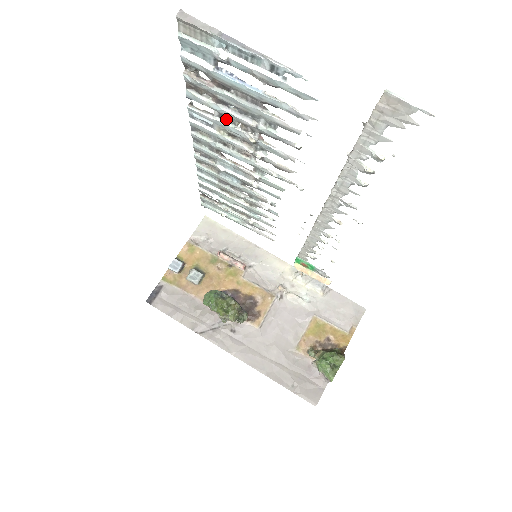
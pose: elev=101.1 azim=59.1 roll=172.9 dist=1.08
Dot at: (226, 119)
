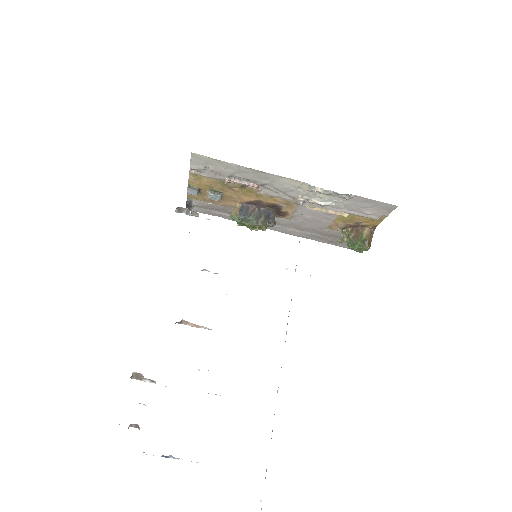
Dot at: (166, 386)
